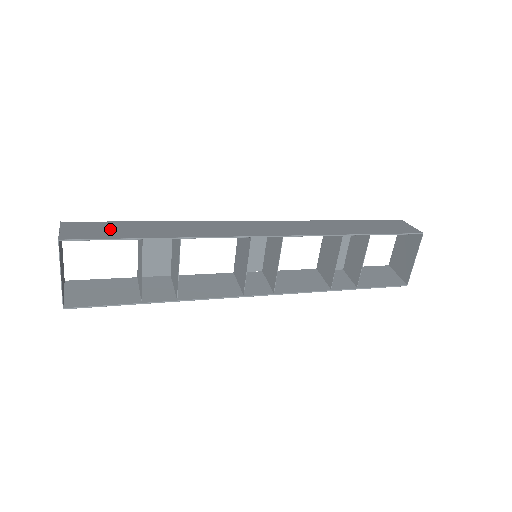
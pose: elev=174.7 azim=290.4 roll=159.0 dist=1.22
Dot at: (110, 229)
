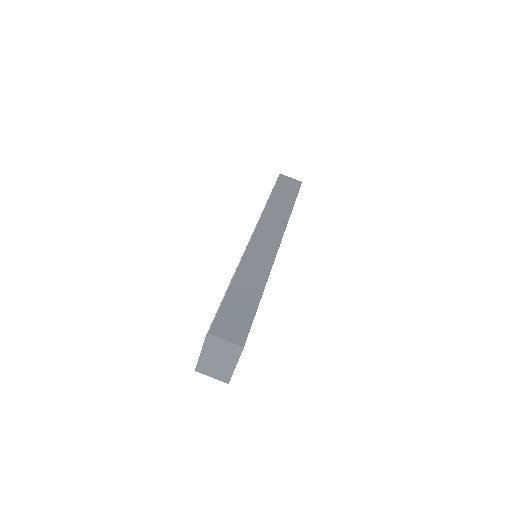
Dot at: (236, 312)
